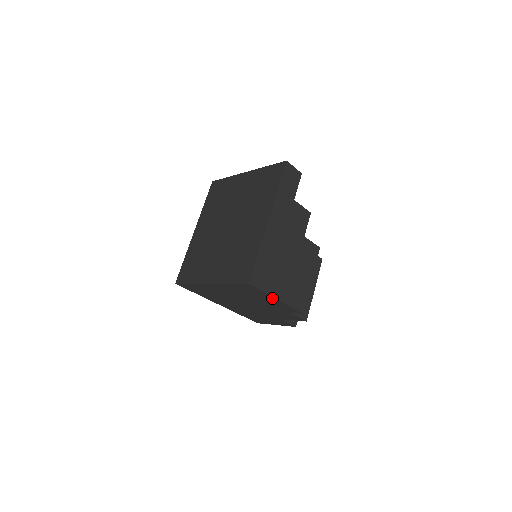
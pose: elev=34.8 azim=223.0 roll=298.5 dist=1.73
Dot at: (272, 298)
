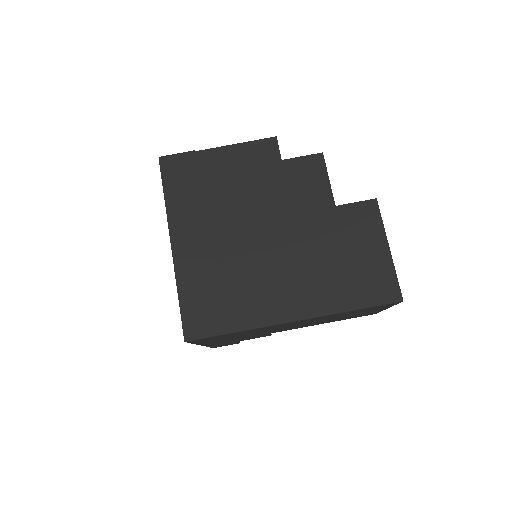
Dot at: (214, 154)
